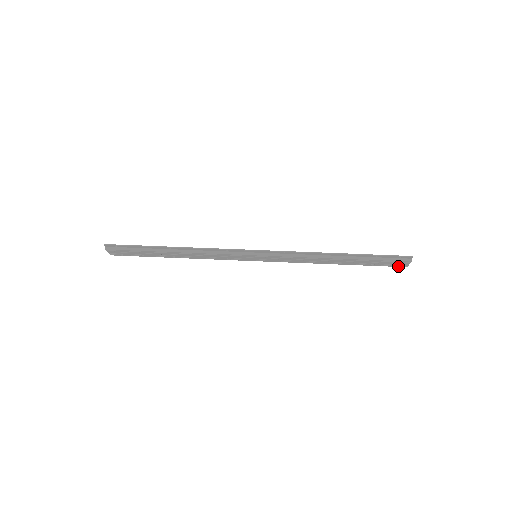
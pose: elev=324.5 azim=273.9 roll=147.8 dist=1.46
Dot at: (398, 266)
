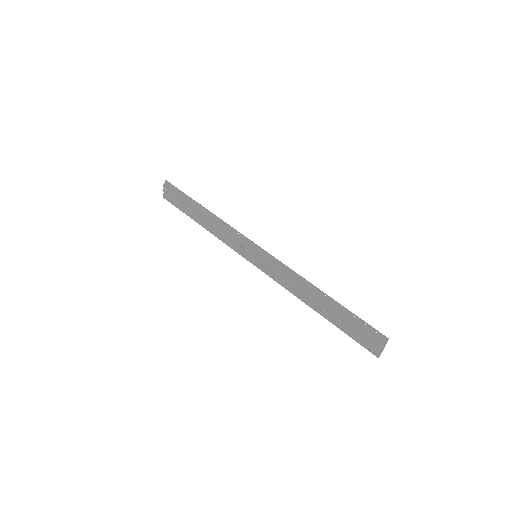
Dot at: (370, 350)
